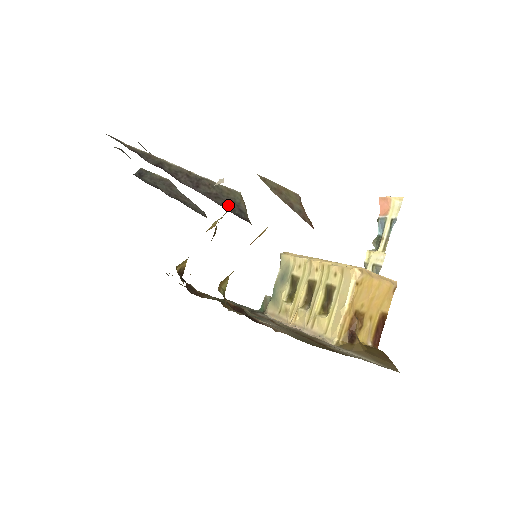
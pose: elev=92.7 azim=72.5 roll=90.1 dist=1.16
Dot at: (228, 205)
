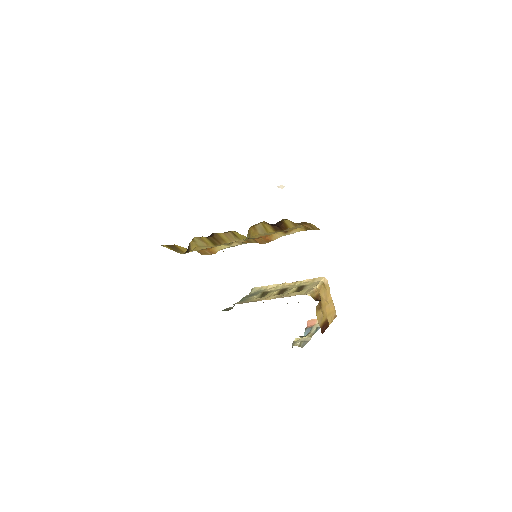
Dot at: occluded
